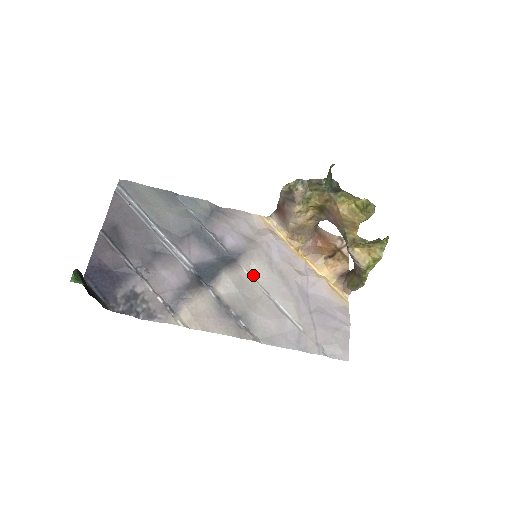
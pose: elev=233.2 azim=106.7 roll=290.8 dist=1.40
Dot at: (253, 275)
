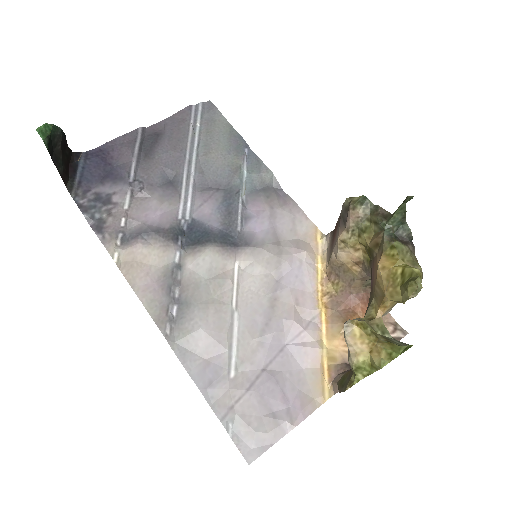
Dot at: (242, 277)
